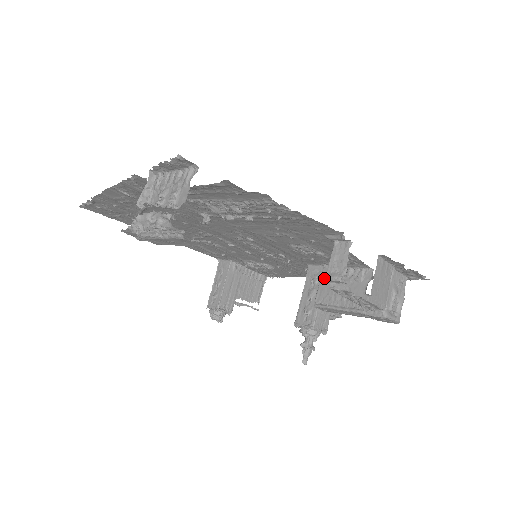
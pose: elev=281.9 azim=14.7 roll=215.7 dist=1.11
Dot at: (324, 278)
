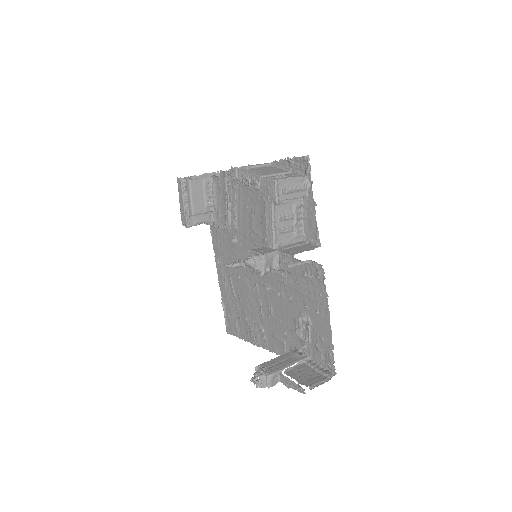
Dot at: occluded
